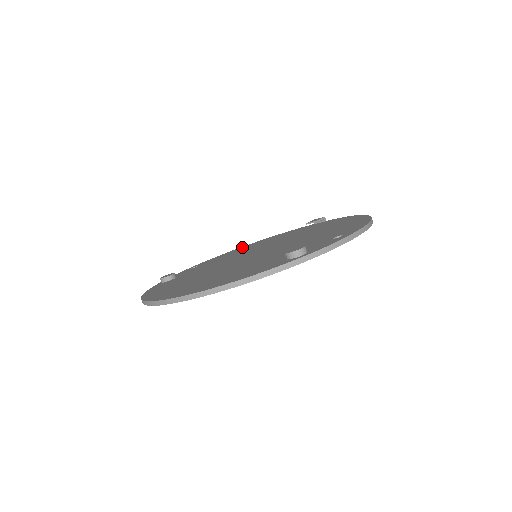
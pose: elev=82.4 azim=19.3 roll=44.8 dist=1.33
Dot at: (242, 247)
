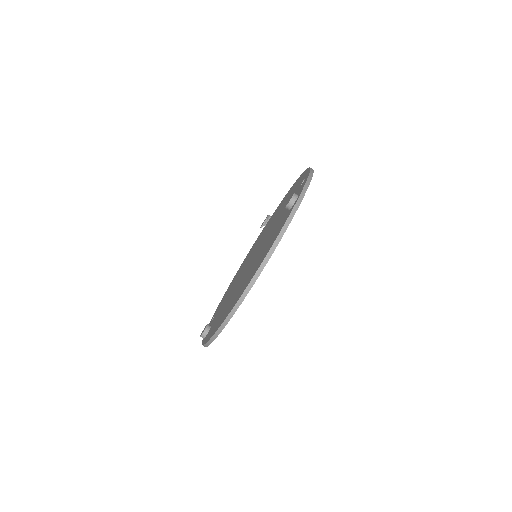
Dot at: occluded
